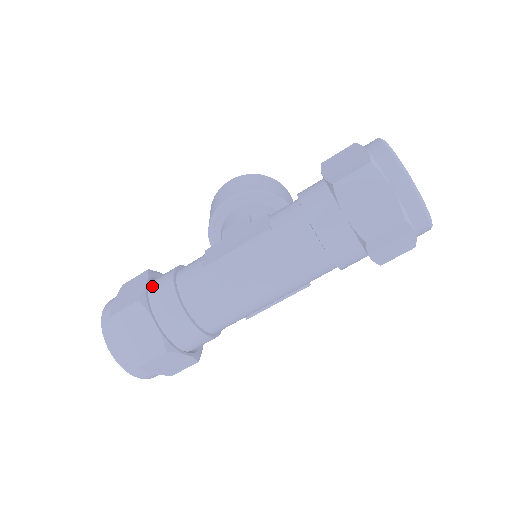
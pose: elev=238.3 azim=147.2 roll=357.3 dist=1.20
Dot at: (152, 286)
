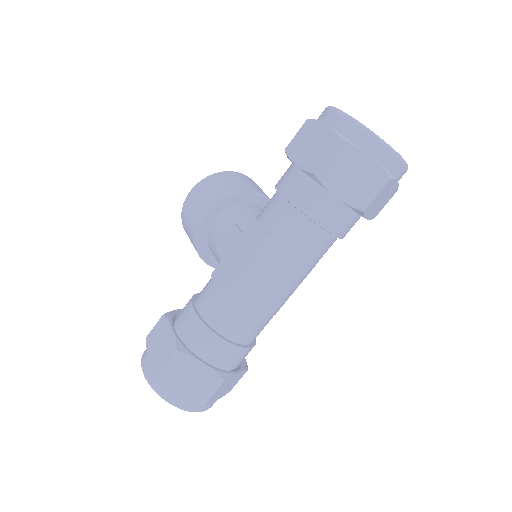
Dot at: (179, 330)
